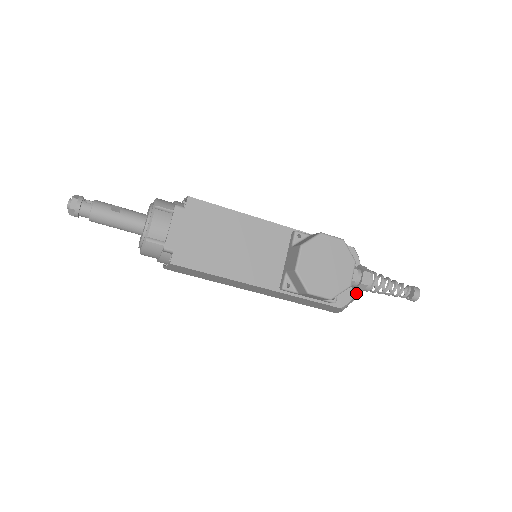
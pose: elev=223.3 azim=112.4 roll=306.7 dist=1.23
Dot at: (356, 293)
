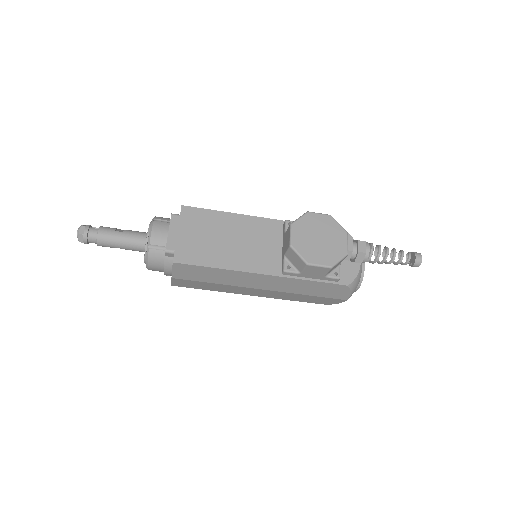
Dot at: (360, 271)
